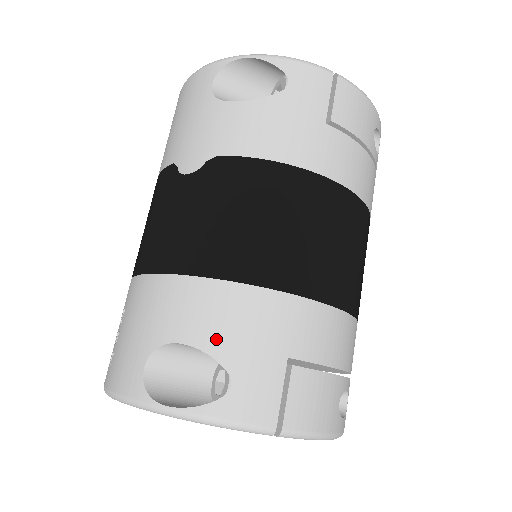
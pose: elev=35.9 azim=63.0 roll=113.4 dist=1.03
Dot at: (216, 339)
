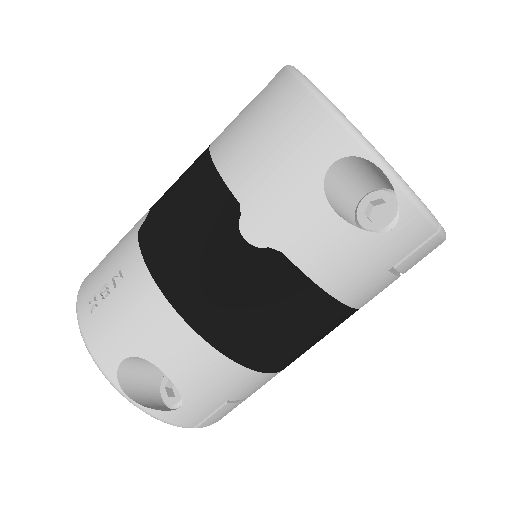
Dot at: (187, 381)
